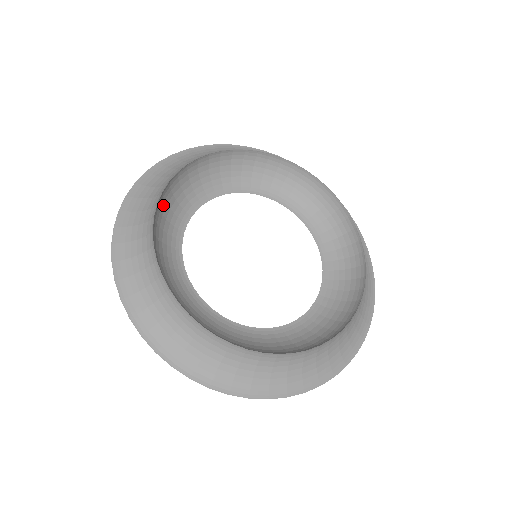
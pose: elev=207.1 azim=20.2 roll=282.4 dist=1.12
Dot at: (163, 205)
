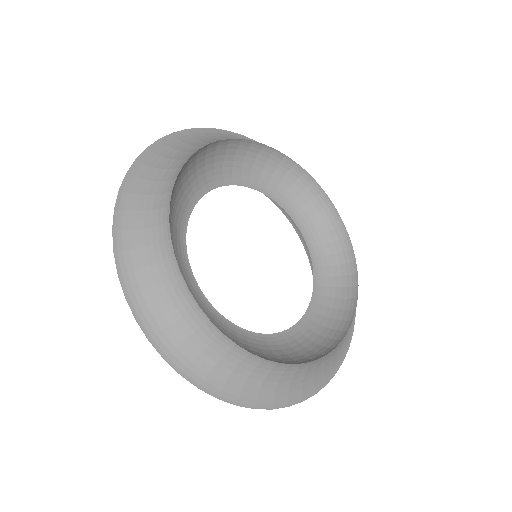
Dot at: (173, 191)
